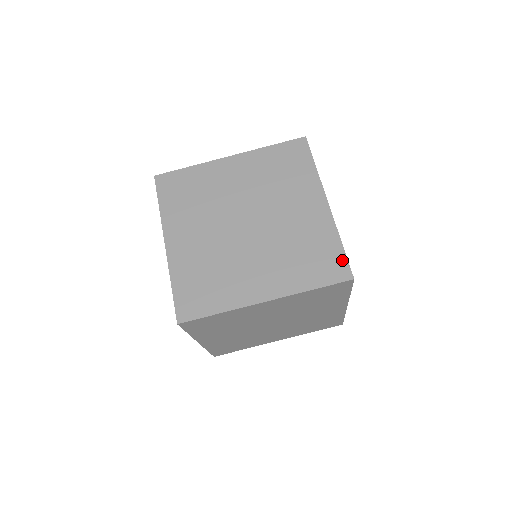
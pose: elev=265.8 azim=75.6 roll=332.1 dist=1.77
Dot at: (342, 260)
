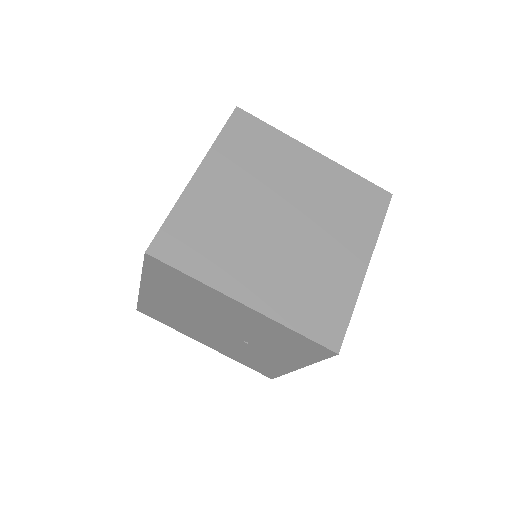
Dot at: occluded
